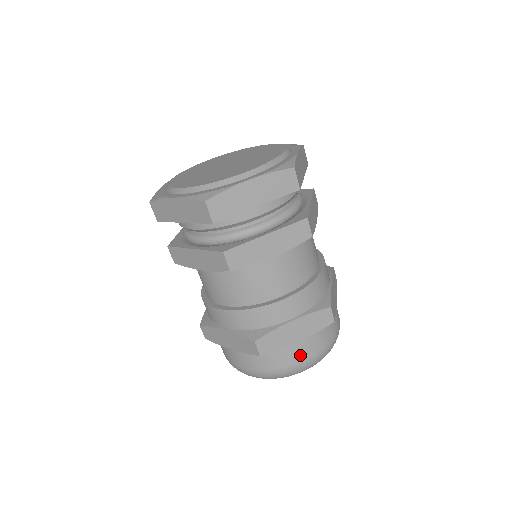
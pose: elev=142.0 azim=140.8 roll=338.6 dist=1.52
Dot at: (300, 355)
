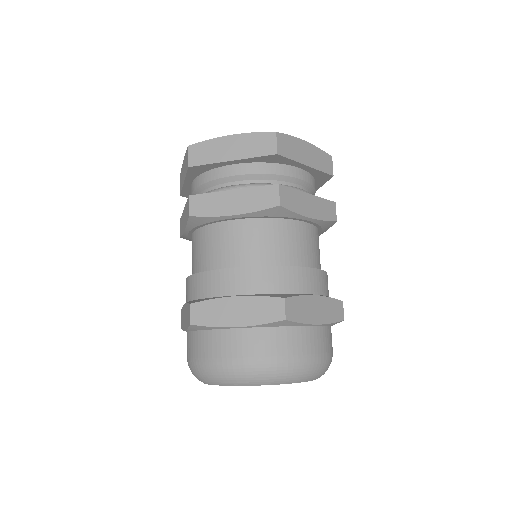
Dot at: (315, 345)
